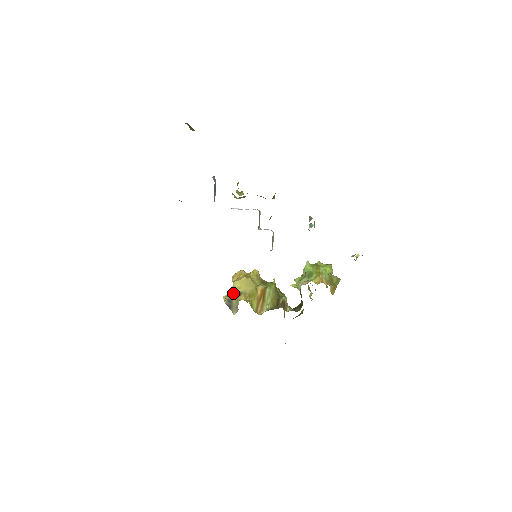
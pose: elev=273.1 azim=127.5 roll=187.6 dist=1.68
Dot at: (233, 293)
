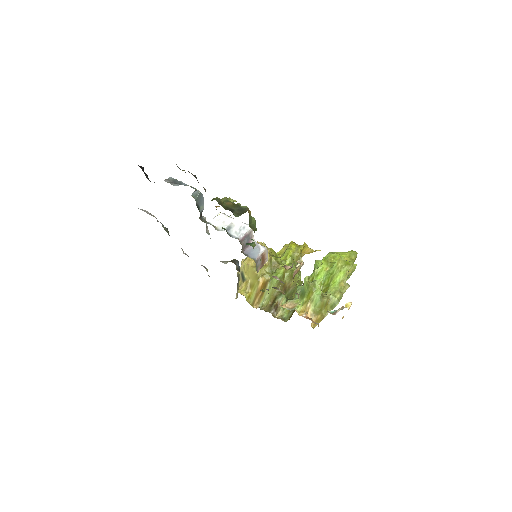
Dot at: (241, 273)
